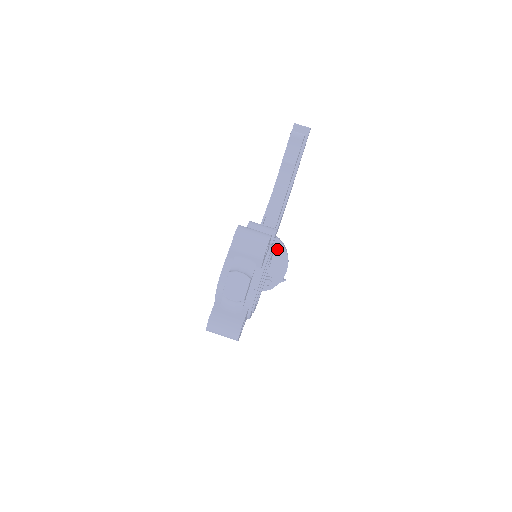
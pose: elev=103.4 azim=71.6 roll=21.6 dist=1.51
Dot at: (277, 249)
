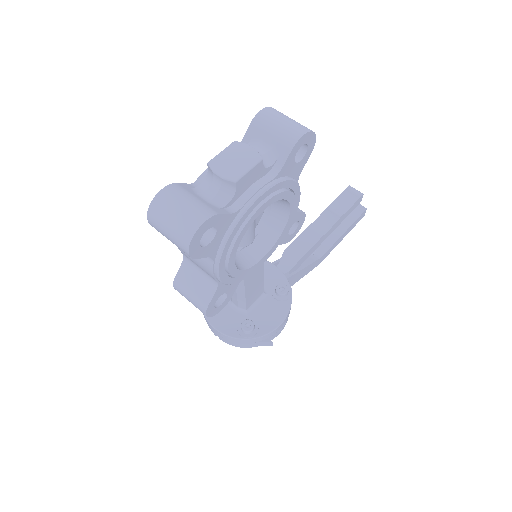
Dot at: (282, 285)
